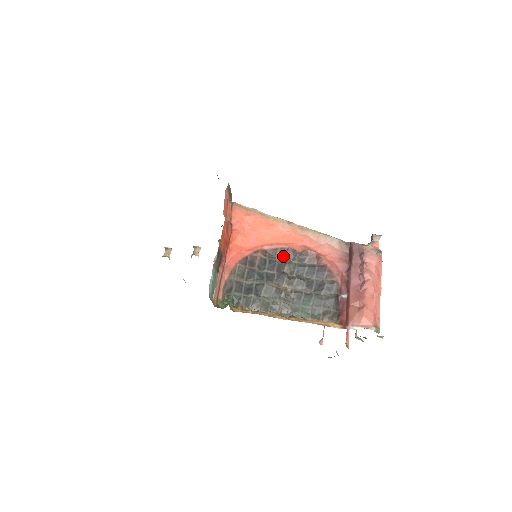
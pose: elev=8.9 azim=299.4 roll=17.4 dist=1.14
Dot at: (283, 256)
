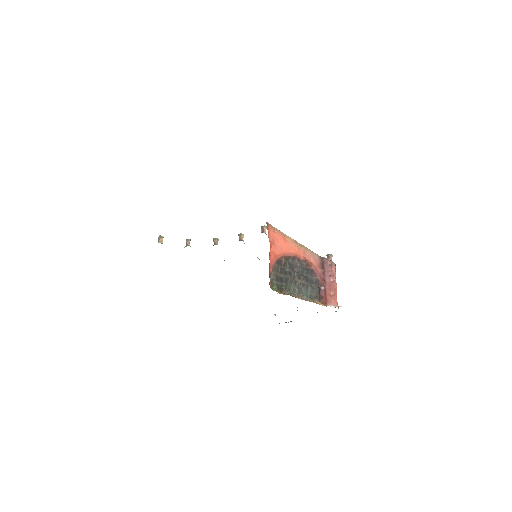
Dot at: (294, 261)
